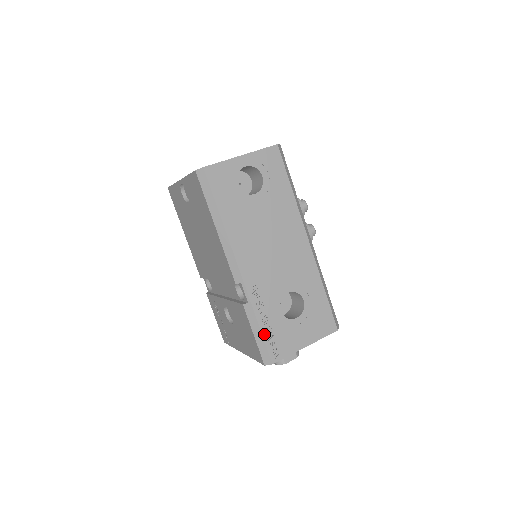
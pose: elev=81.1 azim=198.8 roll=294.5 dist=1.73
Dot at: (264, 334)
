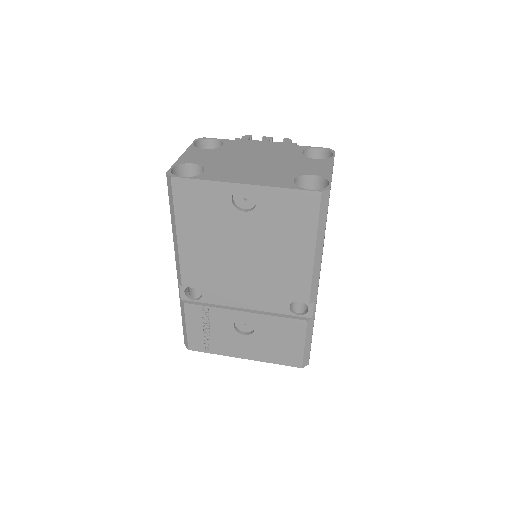
Dot at: (311, 341)
